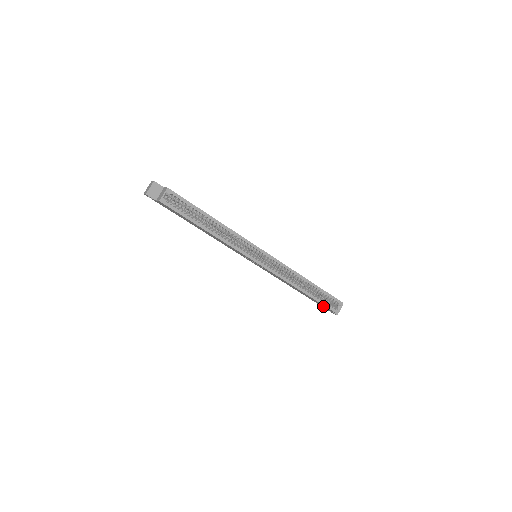
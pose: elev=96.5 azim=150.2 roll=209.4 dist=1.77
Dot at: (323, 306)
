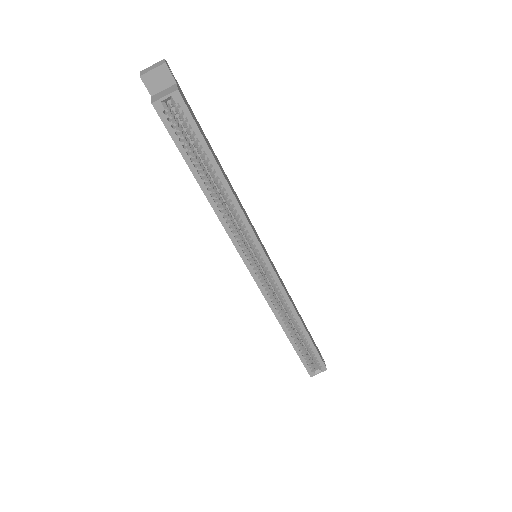
Dot at: occluded
